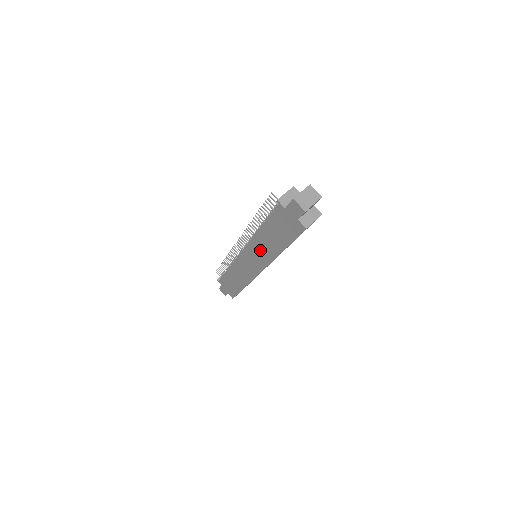
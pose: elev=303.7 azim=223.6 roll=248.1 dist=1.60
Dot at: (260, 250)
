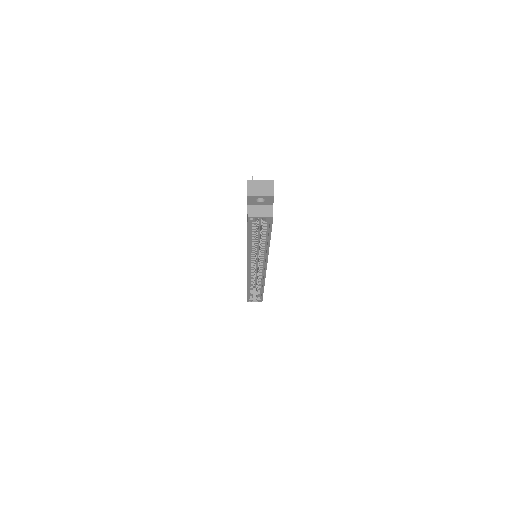
Dot at: occluded
